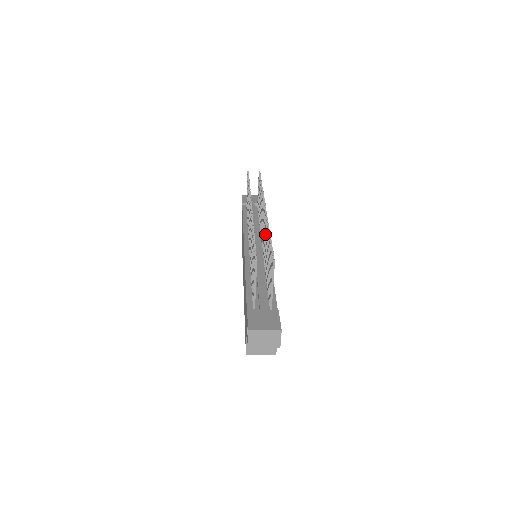
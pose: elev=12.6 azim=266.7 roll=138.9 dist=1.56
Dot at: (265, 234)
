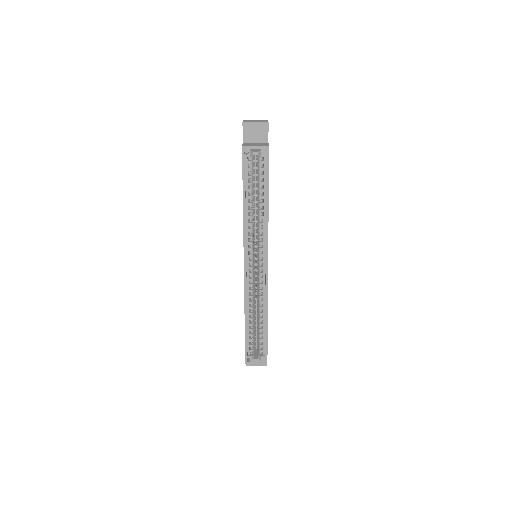
Dot at: occluded
